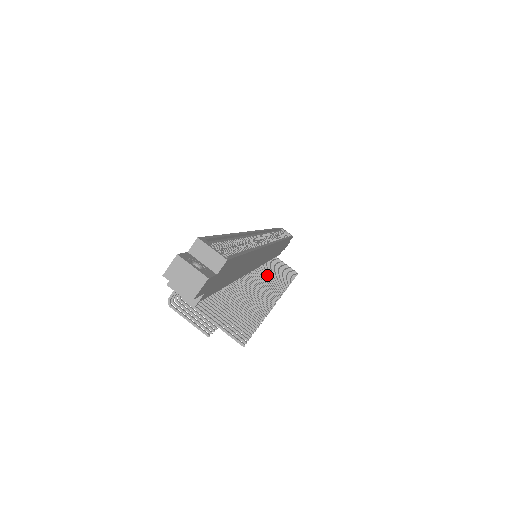
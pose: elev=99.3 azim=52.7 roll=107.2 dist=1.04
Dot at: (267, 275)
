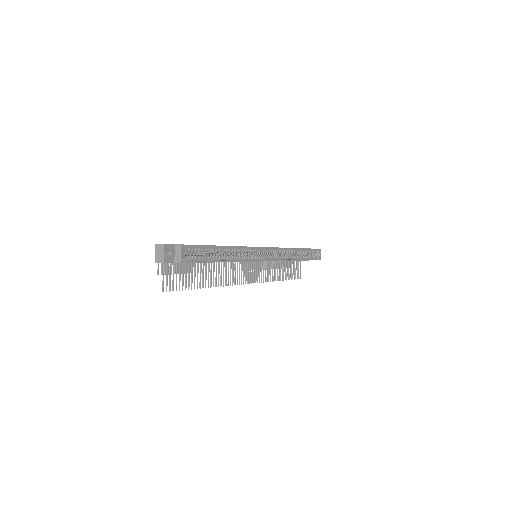
Dot at: (260, 267)
